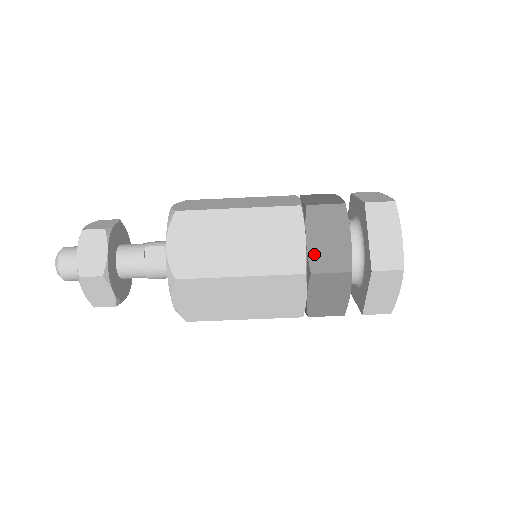
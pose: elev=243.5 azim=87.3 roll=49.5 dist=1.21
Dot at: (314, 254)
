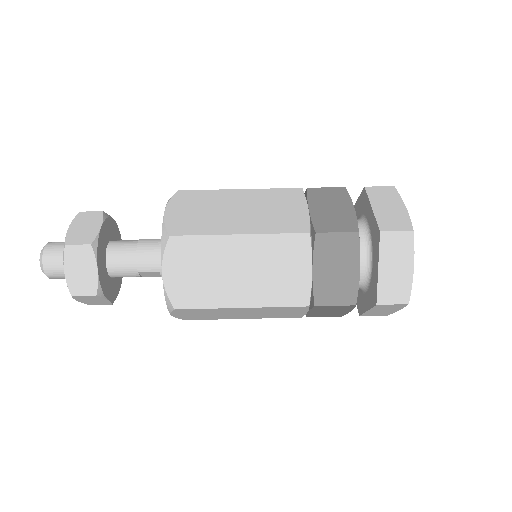
Dot at: occluded
